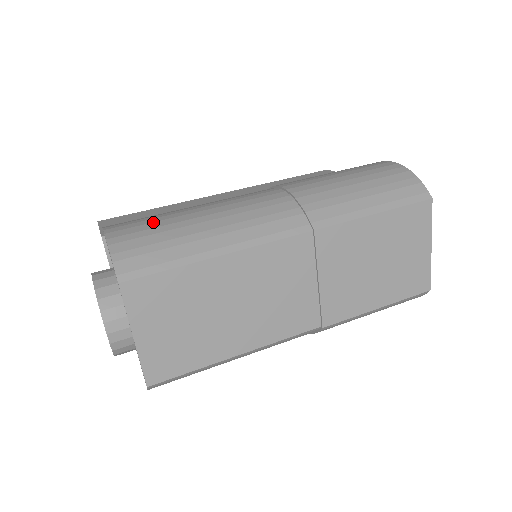
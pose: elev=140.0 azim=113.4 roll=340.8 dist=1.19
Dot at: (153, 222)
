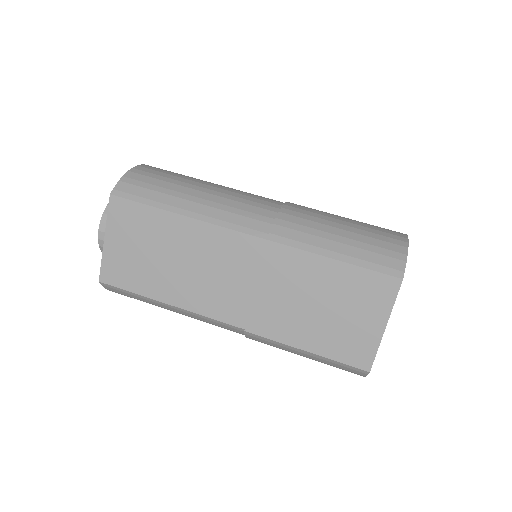
Dot at: (171, 175)
